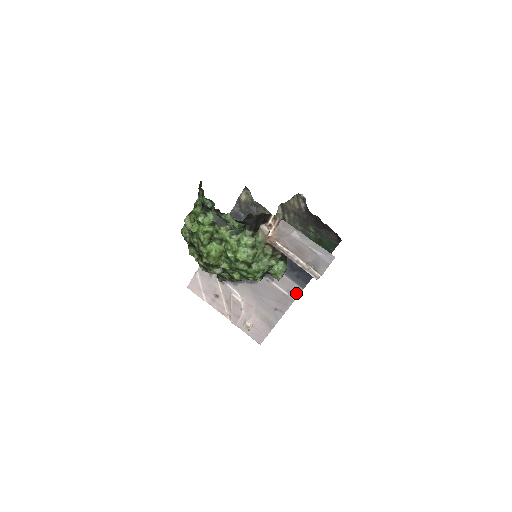
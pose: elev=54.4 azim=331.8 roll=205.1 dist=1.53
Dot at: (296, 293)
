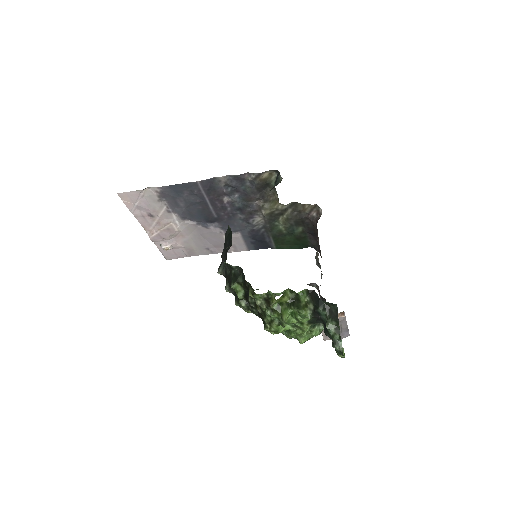
Dot at: (239, 250)
